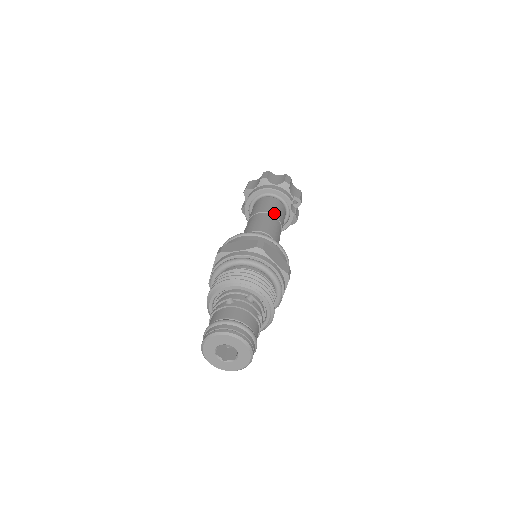
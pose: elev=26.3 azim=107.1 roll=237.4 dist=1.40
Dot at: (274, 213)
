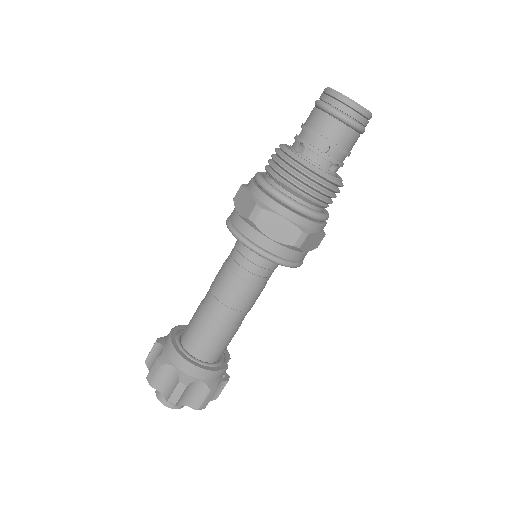
Dot at: occluded
